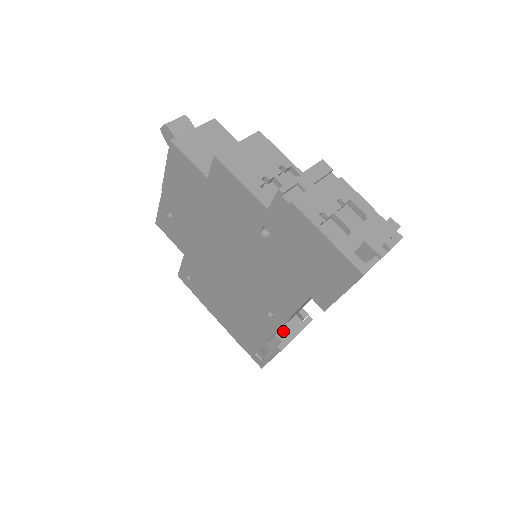
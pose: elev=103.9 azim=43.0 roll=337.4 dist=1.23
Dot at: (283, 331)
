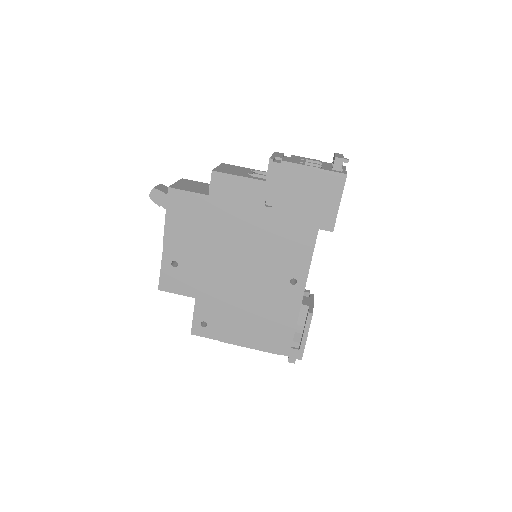
Dot at: occluded
